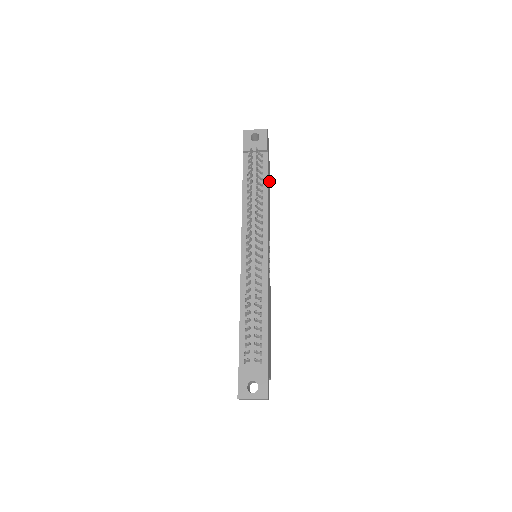
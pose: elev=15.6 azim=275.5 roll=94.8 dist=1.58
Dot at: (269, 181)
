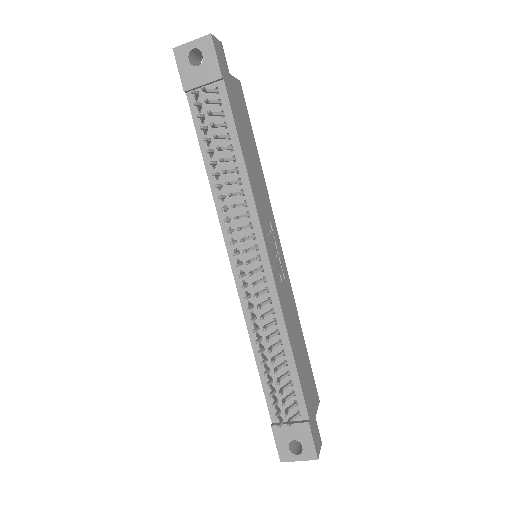
Dot at: (244, 117)
